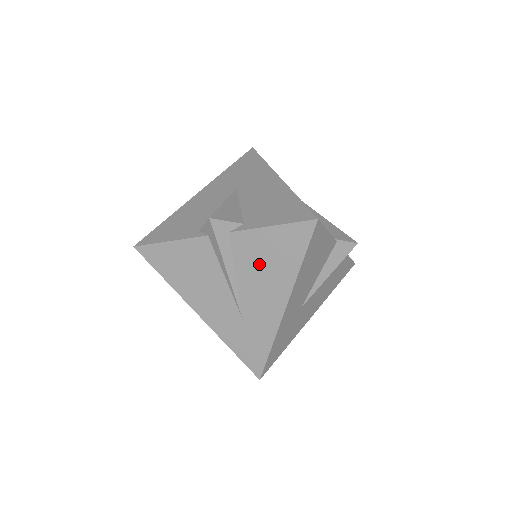
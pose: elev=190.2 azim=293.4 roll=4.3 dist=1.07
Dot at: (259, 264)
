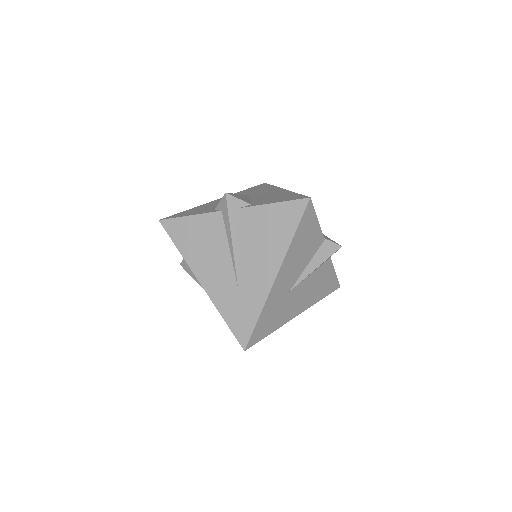
Dot at: (259, 236)
